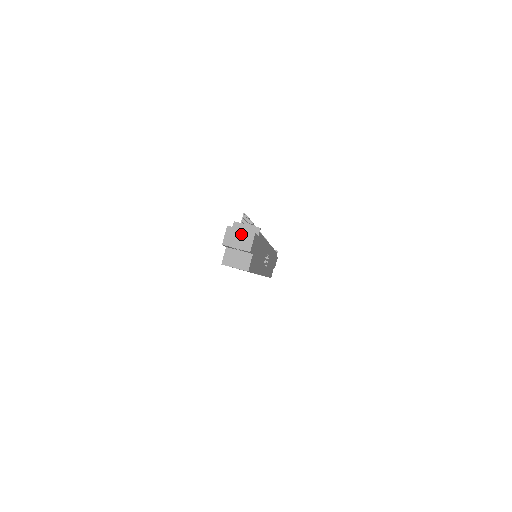
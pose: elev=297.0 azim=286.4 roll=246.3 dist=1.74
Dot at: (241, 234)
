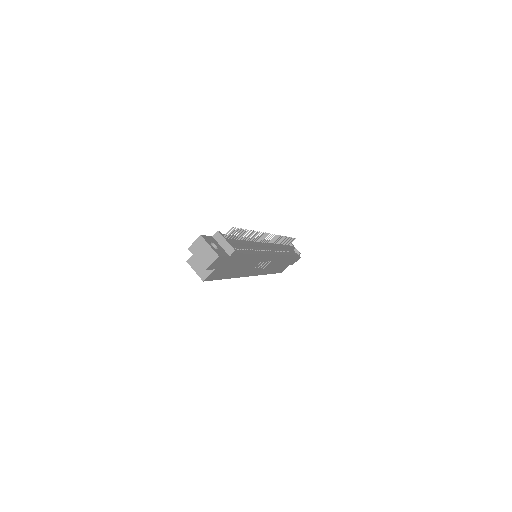
Dot at: (207, 250)
